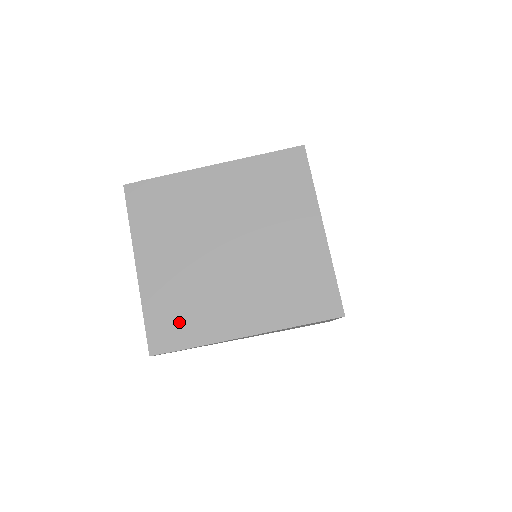
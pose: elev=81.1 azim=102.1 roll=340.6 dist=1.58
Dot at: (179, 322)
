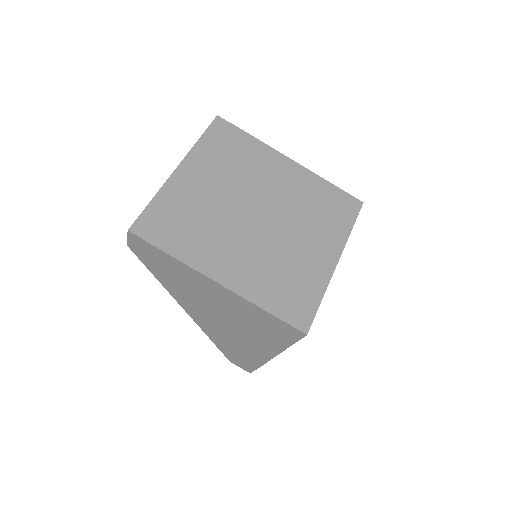
Dot at: (175, 228)
